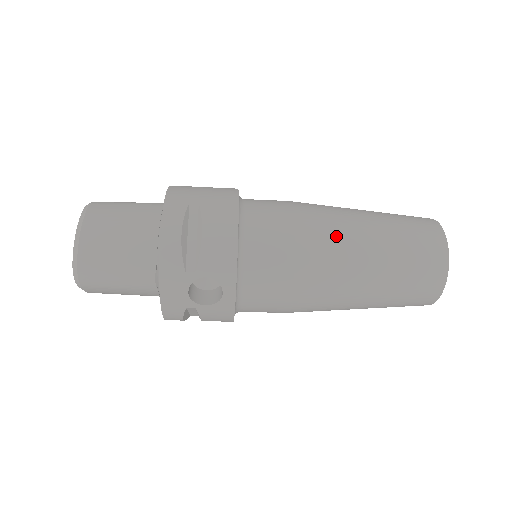
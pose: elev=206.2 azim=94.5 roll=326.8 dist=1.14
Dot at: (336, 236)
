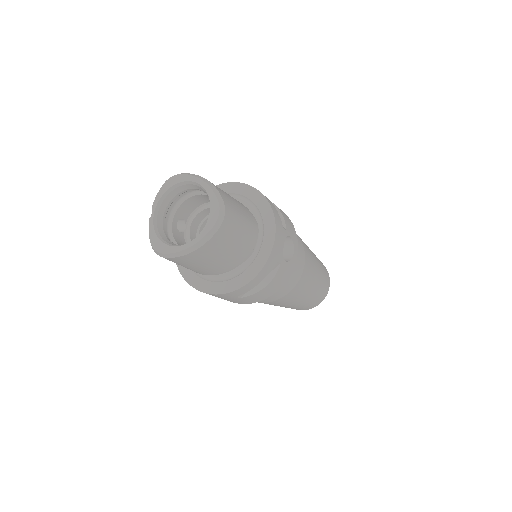
Dot at: occluded
